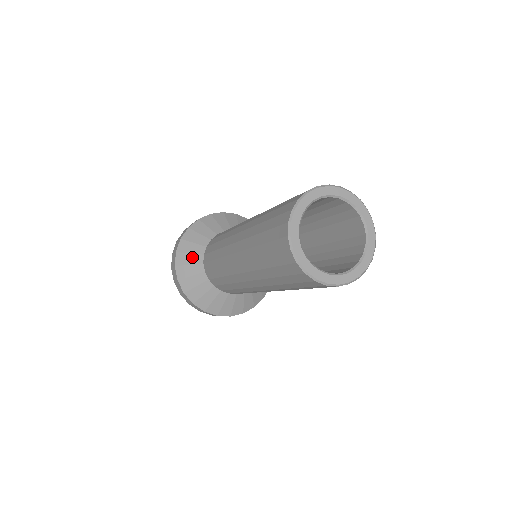
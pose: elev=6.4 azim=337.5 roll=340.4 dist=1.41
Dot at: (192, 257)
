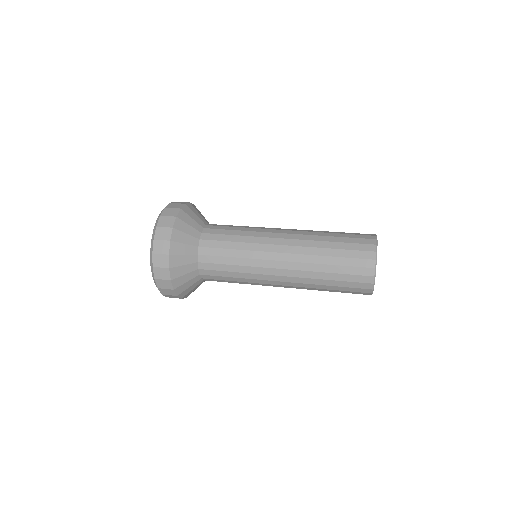
Dot at: (187, 268)
